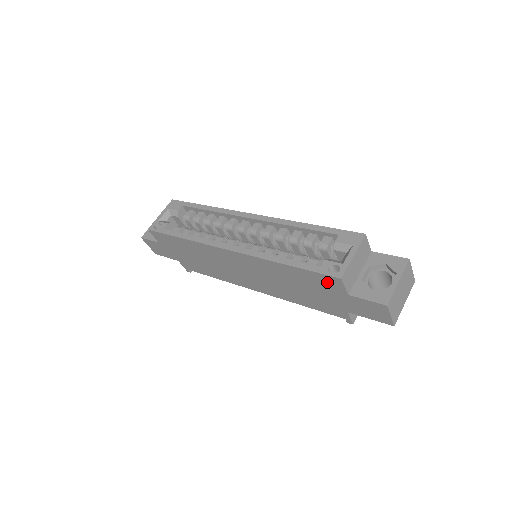
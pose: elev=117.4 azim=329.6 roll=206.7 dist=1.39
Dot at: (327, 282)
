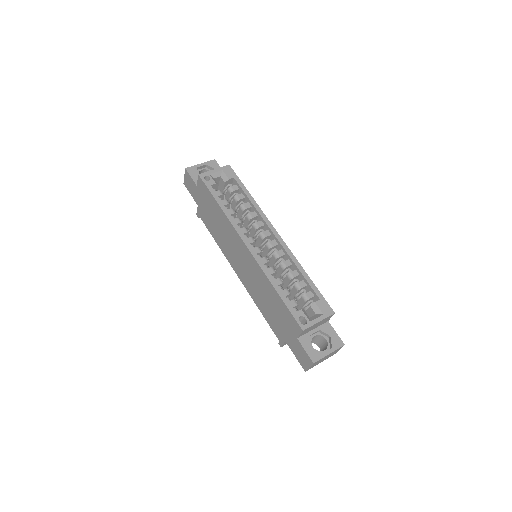
Dot at: (292, 322)
